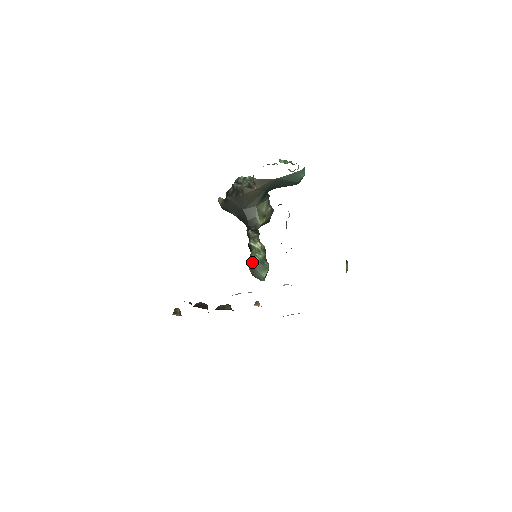
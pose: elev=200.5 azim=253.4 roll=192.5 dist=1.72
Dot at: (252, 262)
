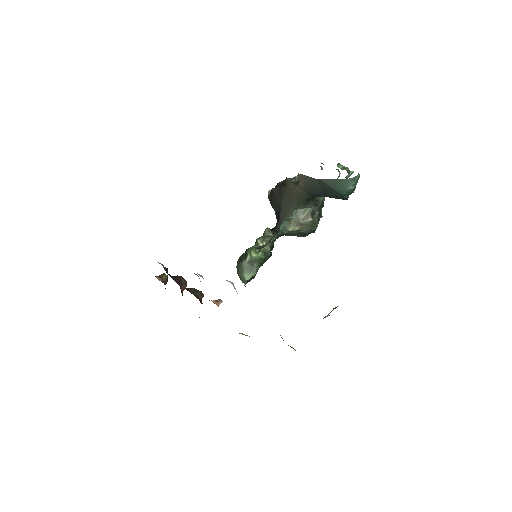
Dot at: (242, 257)
